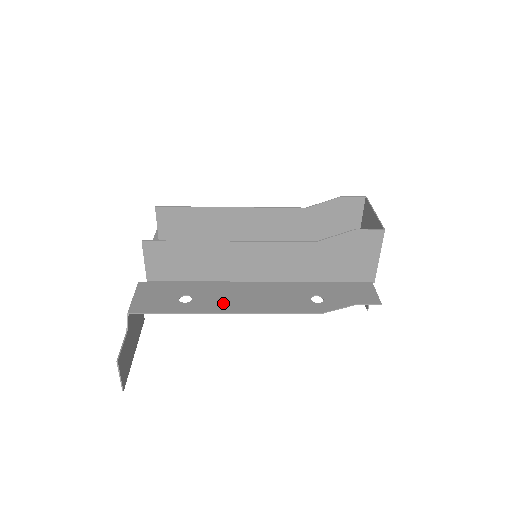
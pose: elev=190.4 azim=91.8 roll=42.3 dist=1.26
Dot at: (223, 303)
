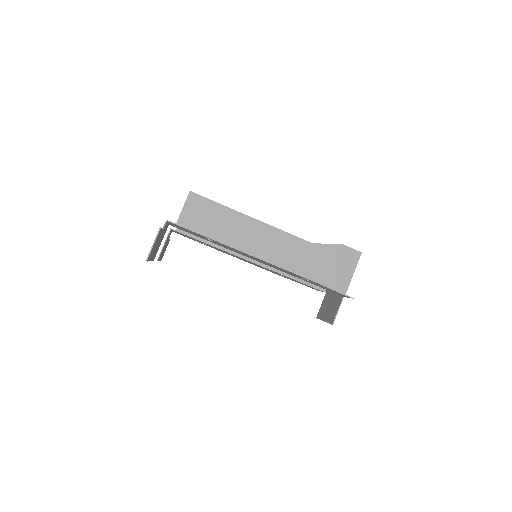
Dot at: occluded
